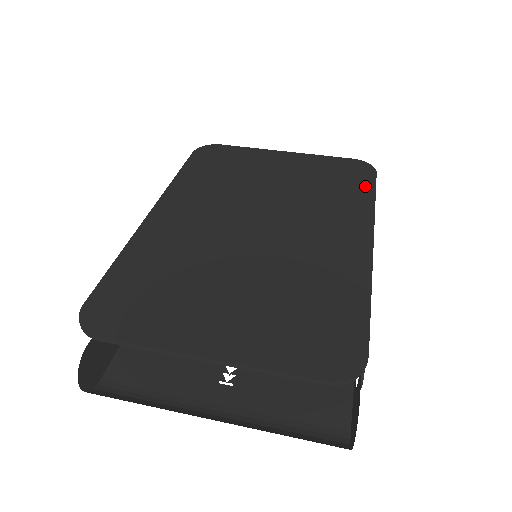
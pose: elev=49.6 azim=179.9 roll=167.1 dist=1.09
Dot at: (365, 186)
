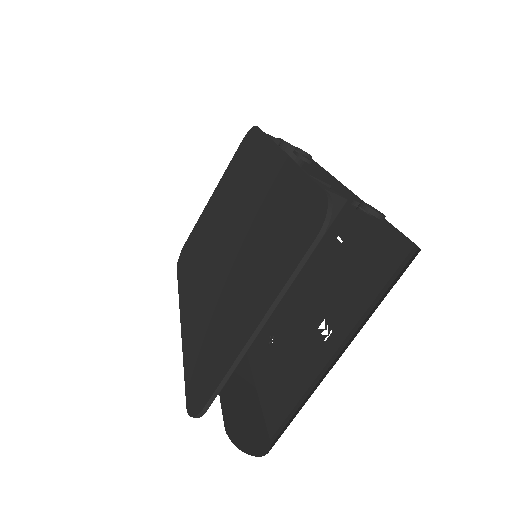
Dot at: (256, 140)
